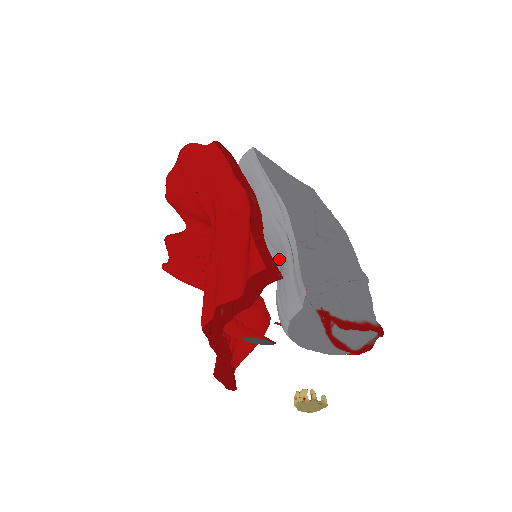
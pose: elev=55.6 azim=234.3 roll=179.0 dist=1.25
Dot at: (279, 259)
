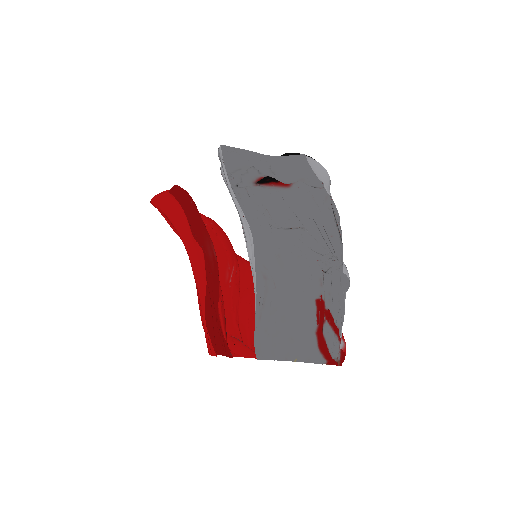
Dot at: (261, 283)
